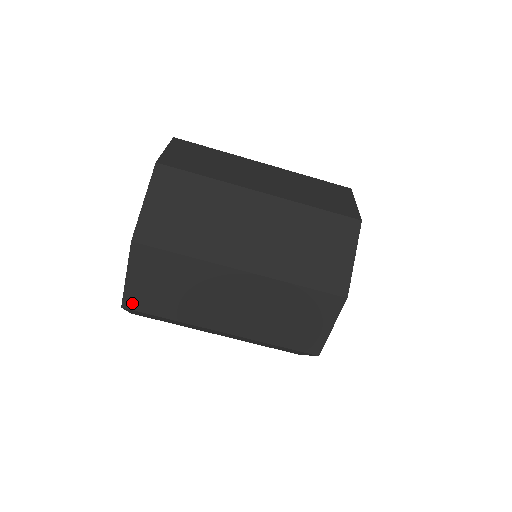
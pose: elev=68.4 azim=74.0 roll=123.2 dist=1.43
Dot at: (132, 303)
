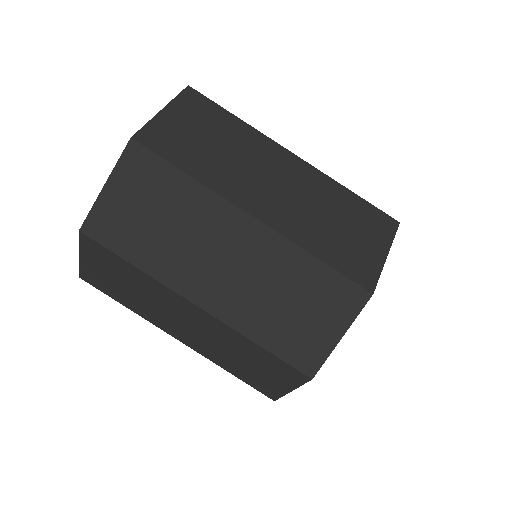
Dot at: (149, 139)
